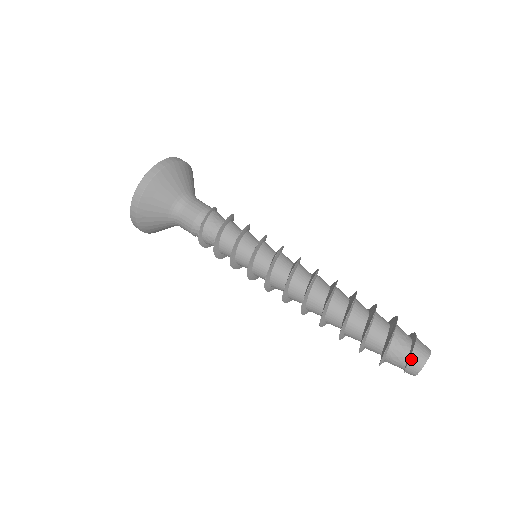
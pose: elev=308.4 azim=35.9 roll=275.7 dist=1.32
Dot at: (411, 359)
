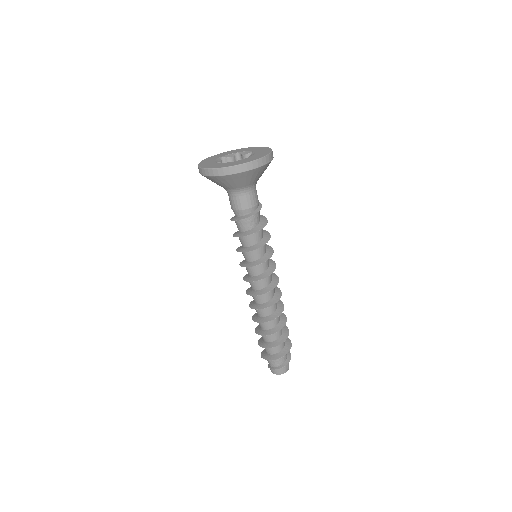
Dot at: (276, 369)
